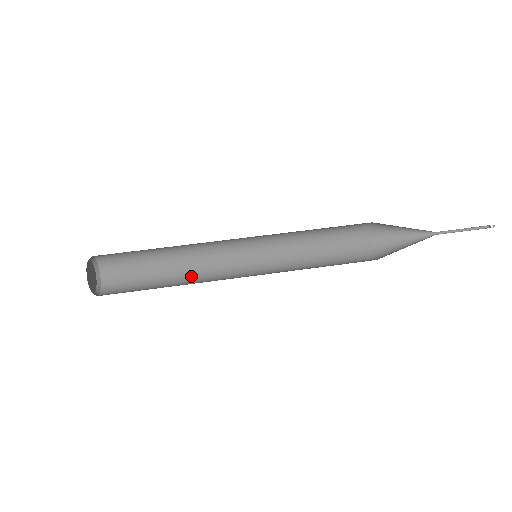
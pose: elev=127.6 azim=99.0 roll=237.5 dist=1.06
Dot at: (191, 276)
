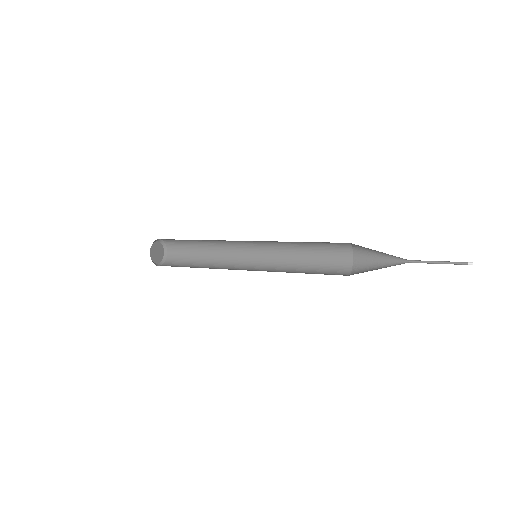
Dot at: occluded
